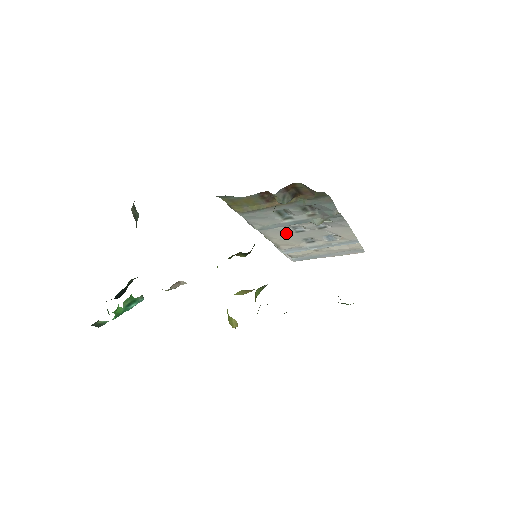
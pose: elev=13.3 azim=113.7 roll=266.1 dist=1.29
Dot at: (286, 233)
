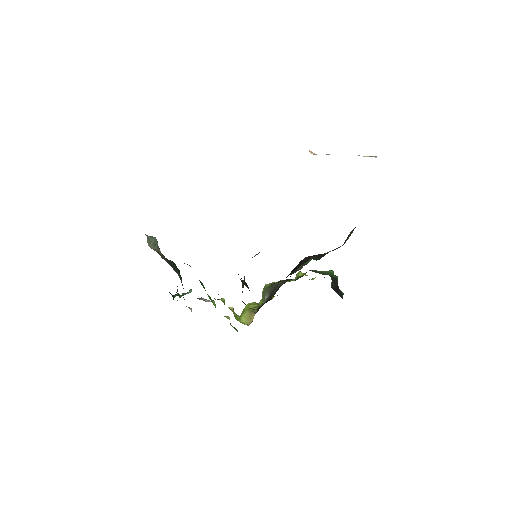
Dot at: occluded
